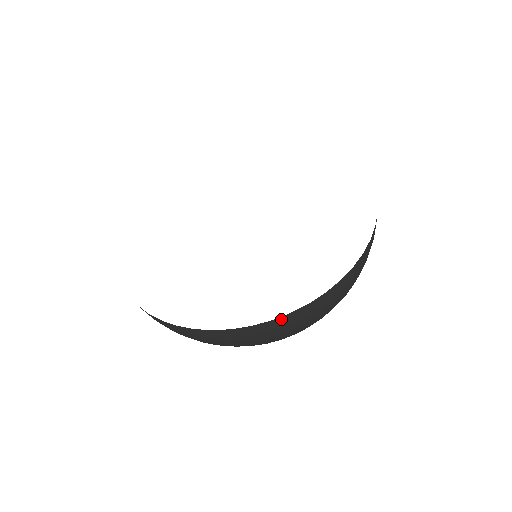
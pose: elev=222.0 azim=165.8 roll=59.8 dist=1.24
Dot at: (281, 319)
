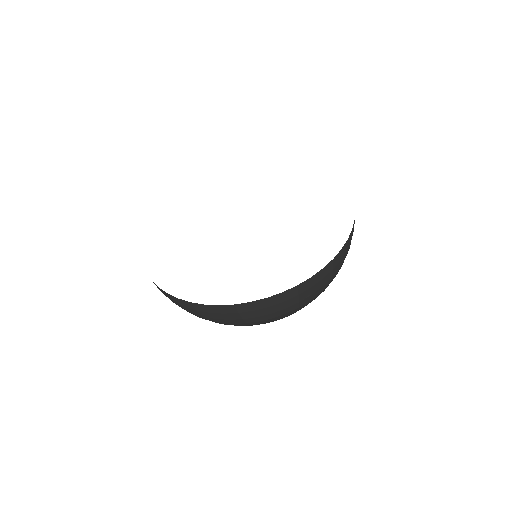
Dot at: (337, 257)
